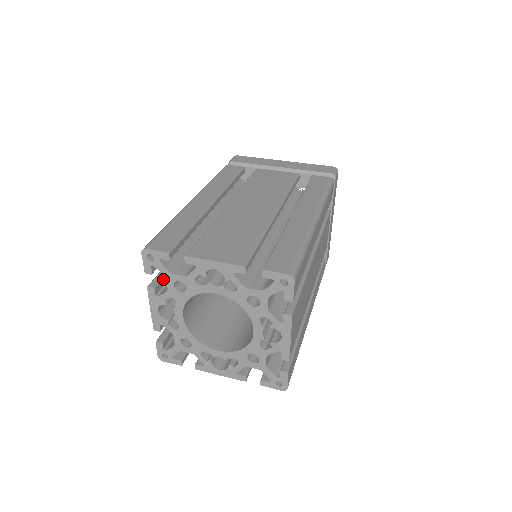
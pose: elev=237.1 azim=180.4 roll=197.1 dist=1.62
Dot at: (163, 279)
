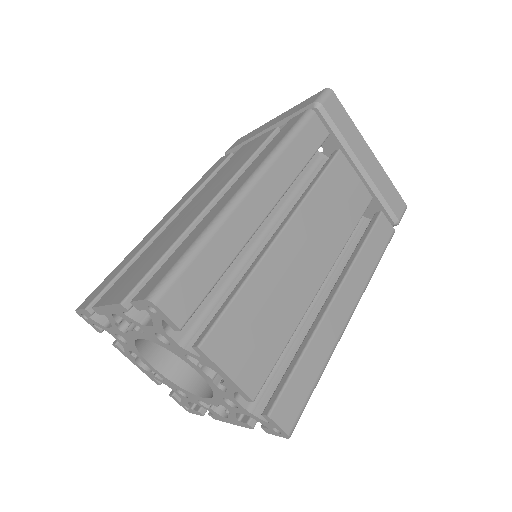
Dot at: occluded
